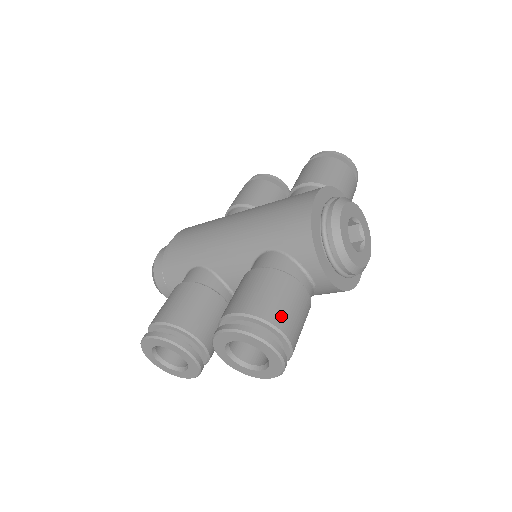
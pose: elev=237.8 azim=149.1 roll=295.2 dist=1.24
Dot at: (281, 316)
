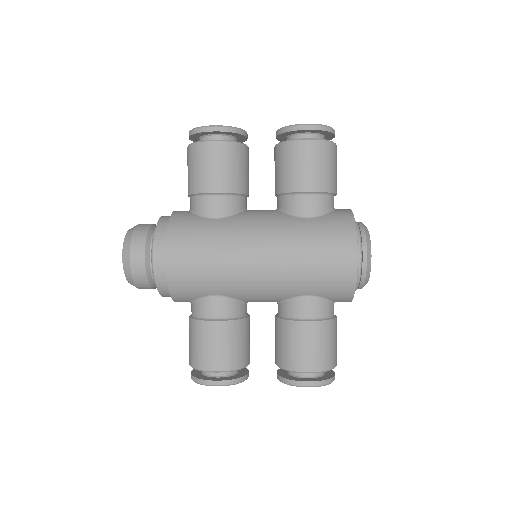
Dot at: (335, 357)
